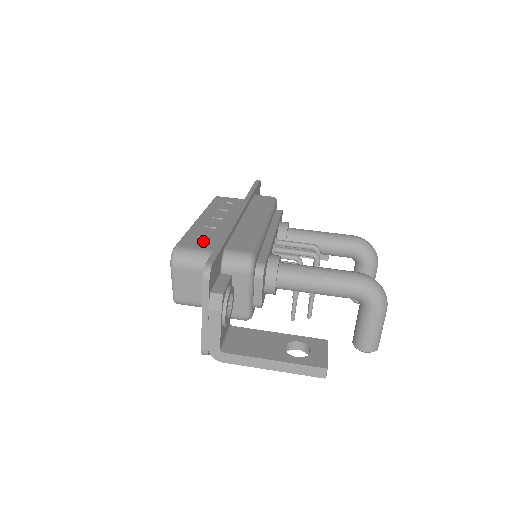
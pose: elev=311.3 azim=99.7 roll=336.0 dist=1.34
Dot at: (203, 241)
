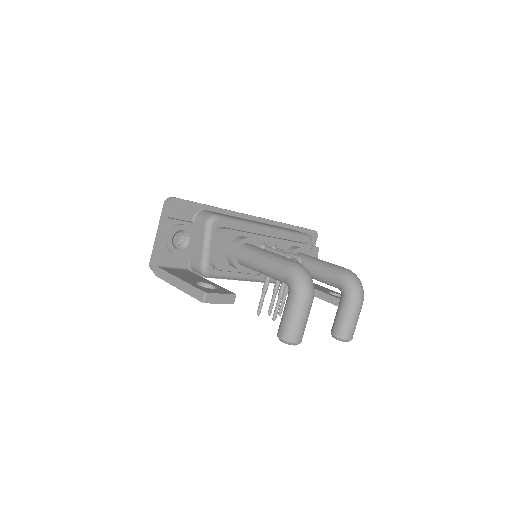
Dot at: occluded
